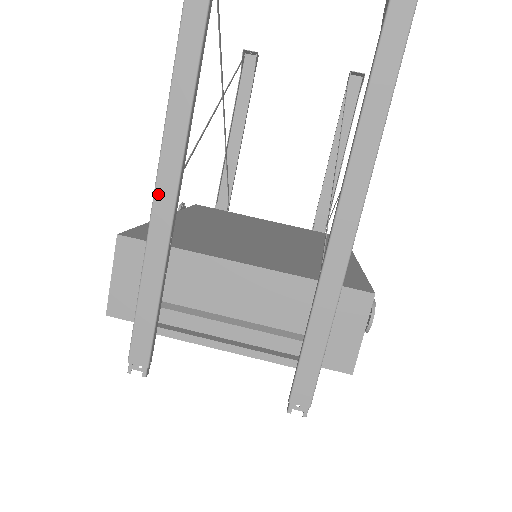
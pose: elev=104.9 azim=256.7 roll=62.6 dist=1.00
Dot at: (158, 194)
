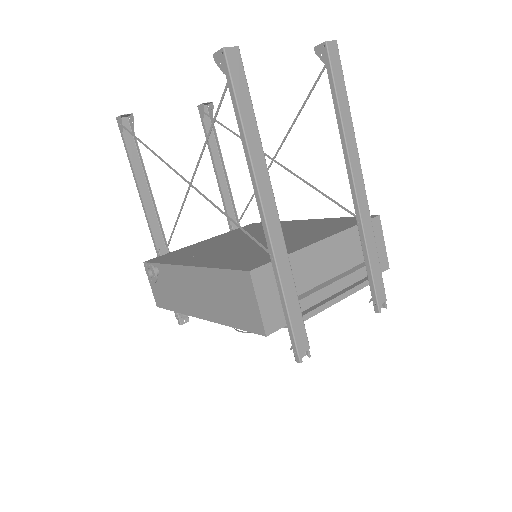
Dot at: (269, 223)
